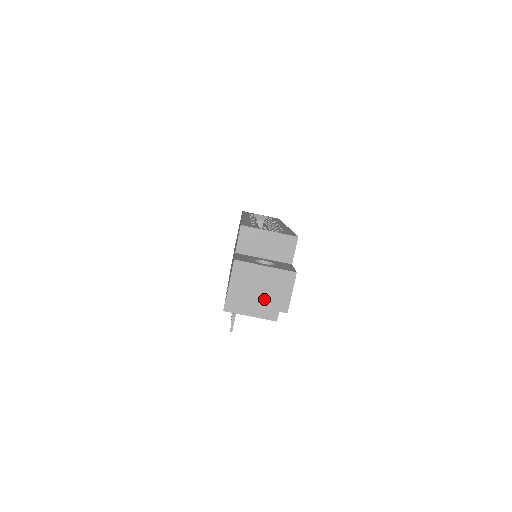
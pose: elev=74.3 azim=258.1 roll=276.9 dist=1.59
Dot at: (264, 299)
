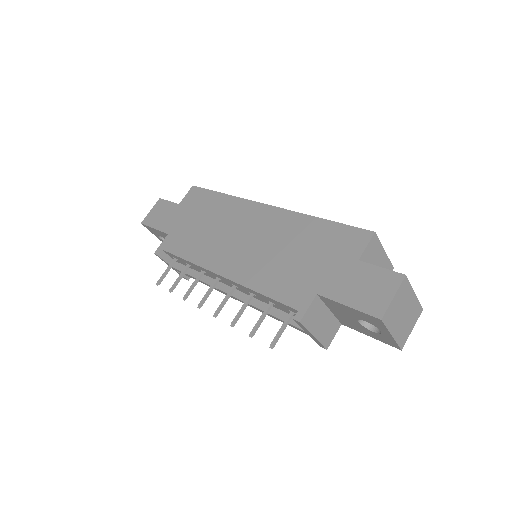
Dot at: (399, 329)
